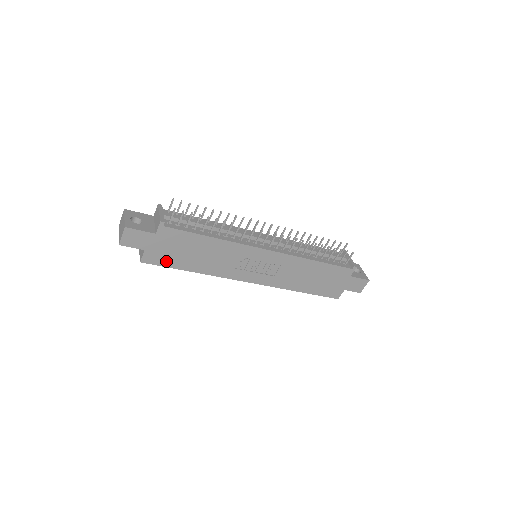
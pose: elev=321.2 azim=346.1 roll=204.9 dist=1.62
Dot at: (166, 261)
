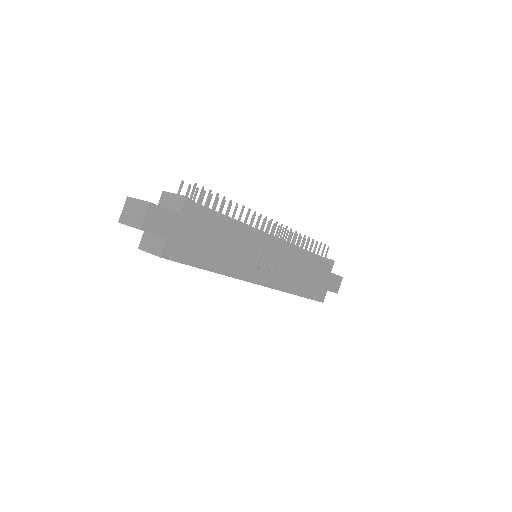
Dot at: (187, 255)
